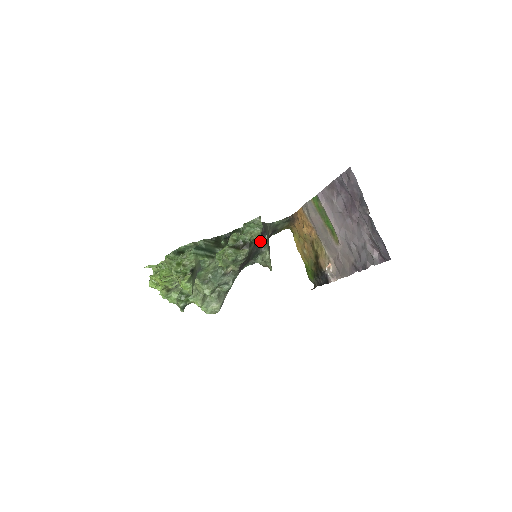
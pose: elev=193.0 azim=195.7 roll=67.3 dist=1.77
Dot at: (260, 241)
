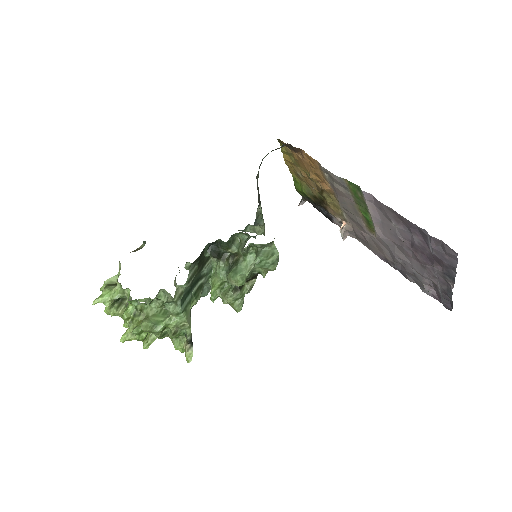
Dot at: occluded
